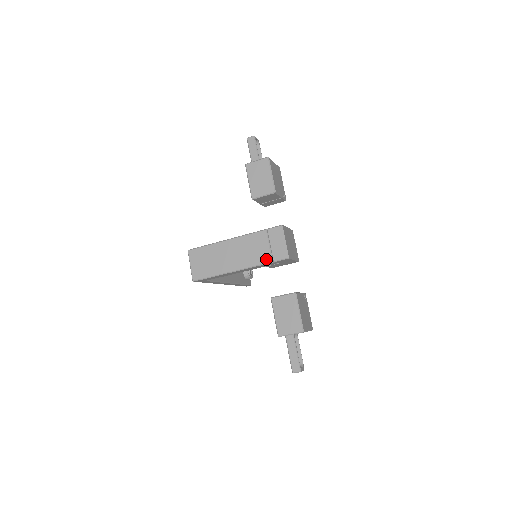
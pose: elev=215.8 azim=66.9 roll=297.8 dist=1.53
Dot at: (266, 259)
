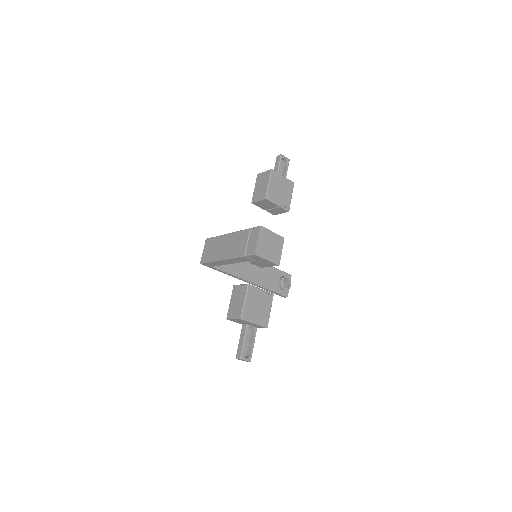
Dot at: (242, 253)
